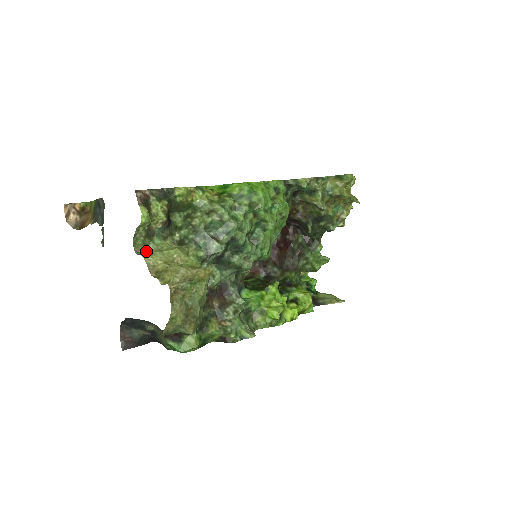
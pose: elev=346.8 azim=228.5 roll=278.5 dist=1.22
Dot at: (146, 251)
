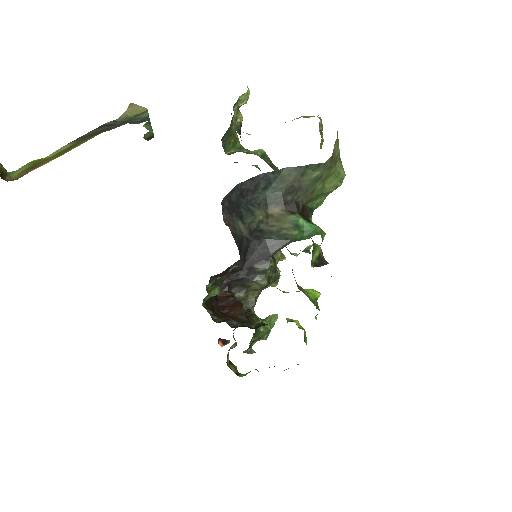
Dot at: (240, 129)
